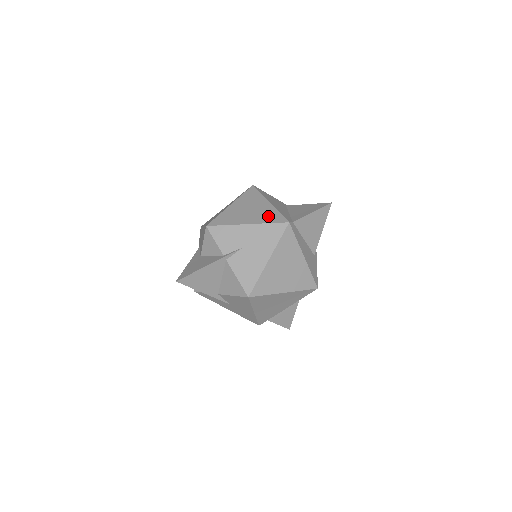
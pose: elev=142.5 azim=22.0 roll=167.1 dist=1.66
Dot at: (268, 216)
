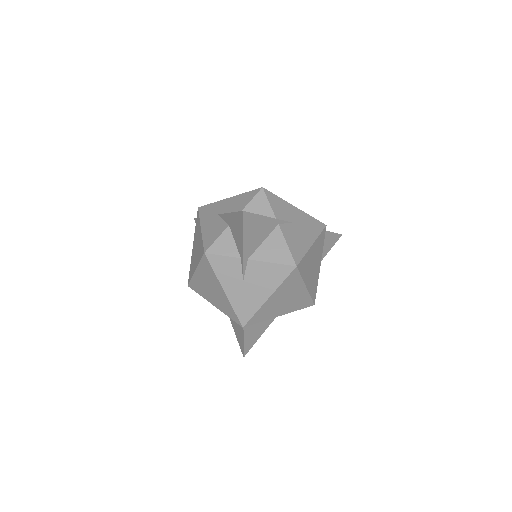
Dot at: occluded
